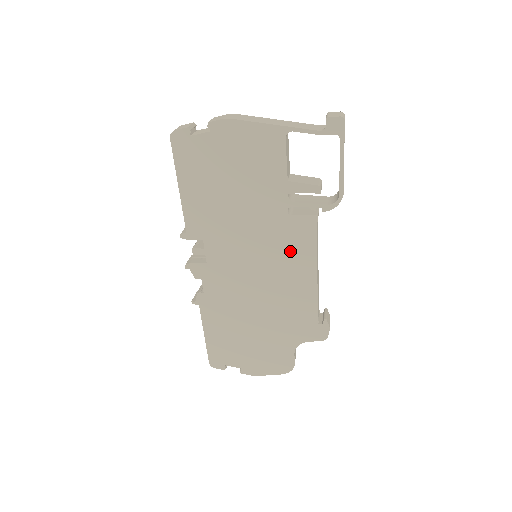
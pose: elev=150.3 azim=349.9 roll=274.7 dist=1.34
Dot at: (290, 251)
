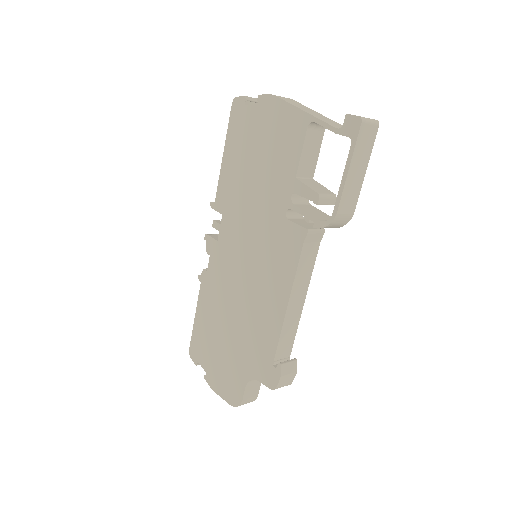
Dot at: (276, 261)
